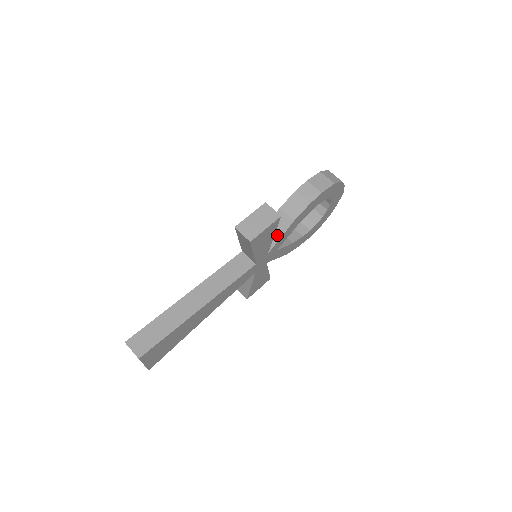
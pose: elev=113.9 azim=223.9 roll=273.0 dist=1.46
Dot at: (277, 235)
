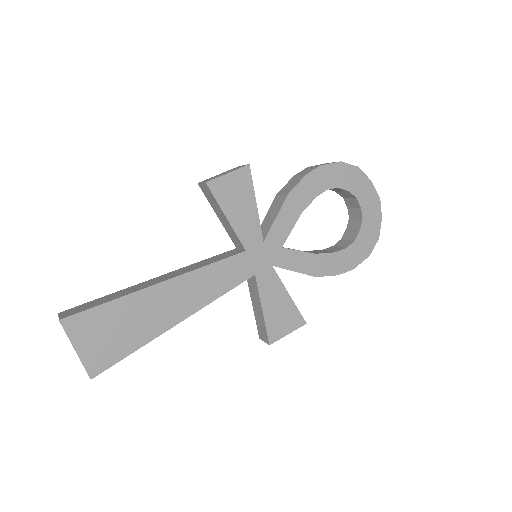
Dot at: (272, 219)
